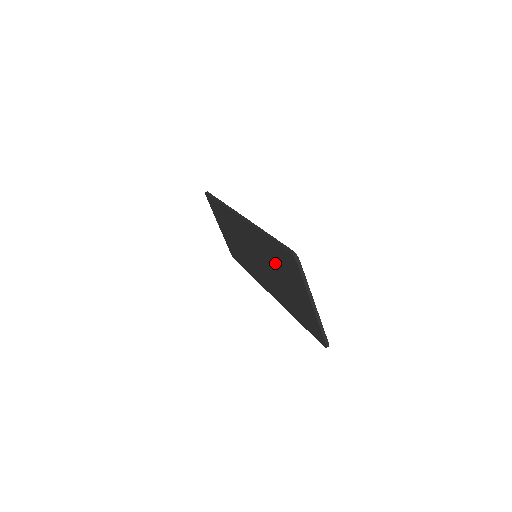
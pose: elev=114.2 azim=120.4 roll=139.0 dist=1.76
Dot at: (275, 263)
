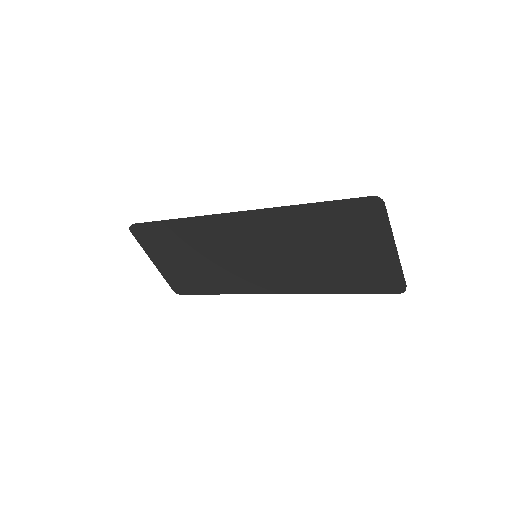
Dot at: (317, 236)
